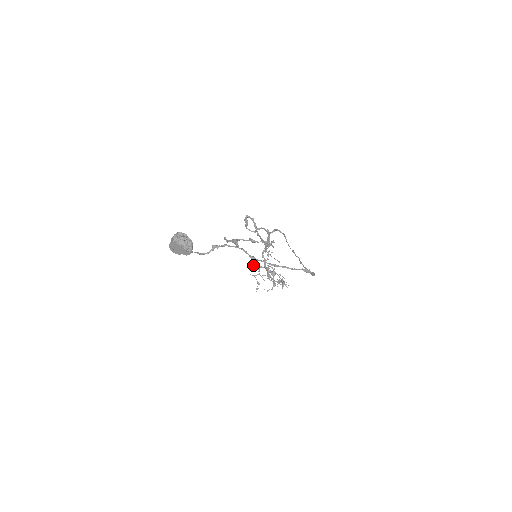
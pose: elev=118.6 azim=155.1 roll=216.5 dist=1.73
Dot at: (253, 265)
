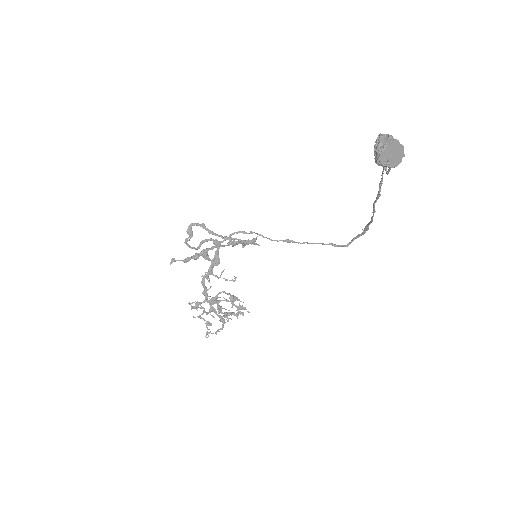
Dot at: (190, 304)
